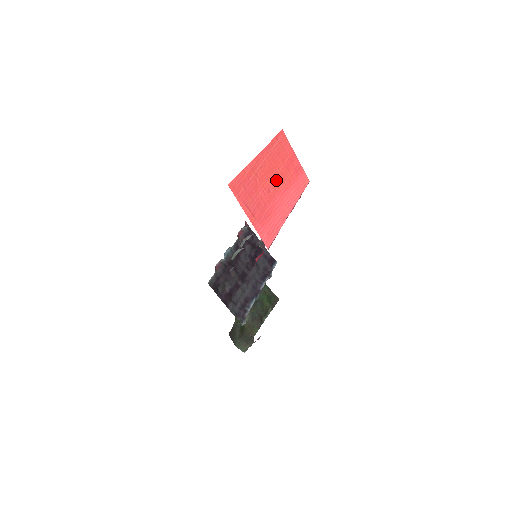
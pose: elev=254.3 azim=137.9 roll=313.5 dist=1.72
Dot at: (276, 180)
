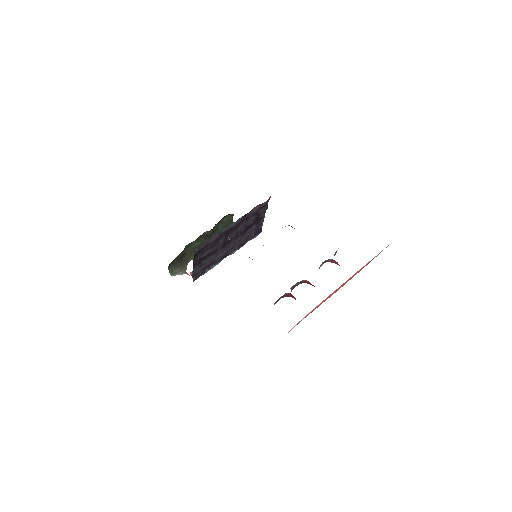
Dot at: occluded
